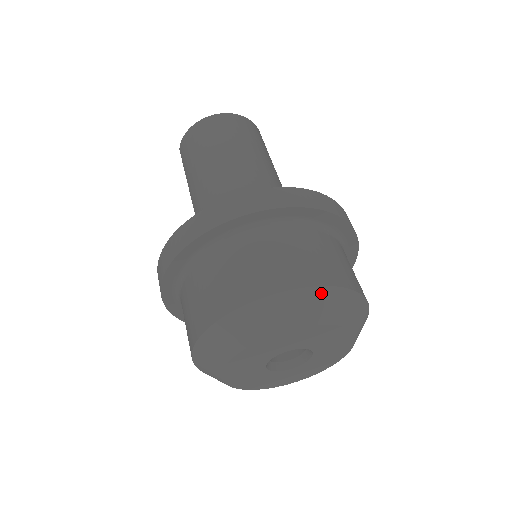
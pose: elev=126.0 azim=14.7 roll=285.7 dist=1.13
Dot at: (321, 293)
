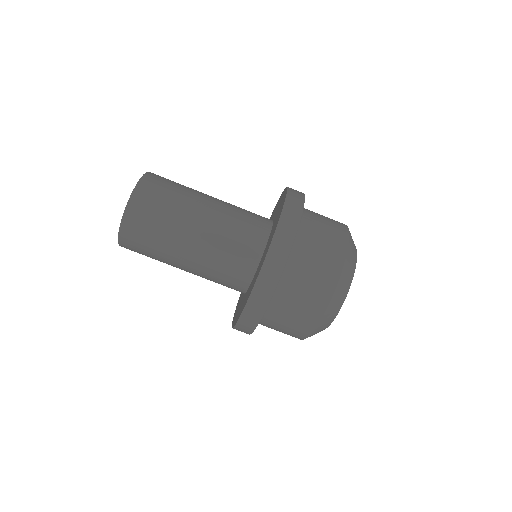
Dot at: (325, 317)
